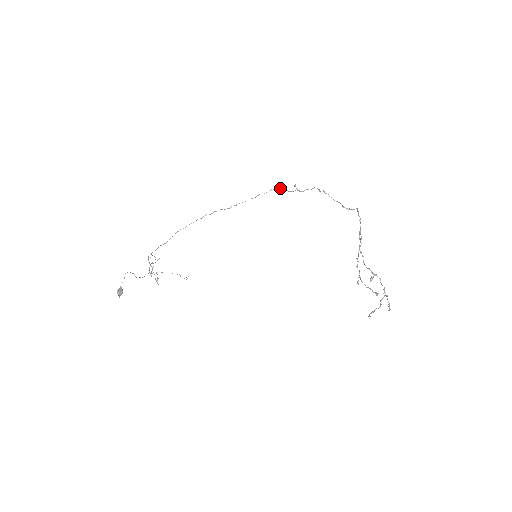
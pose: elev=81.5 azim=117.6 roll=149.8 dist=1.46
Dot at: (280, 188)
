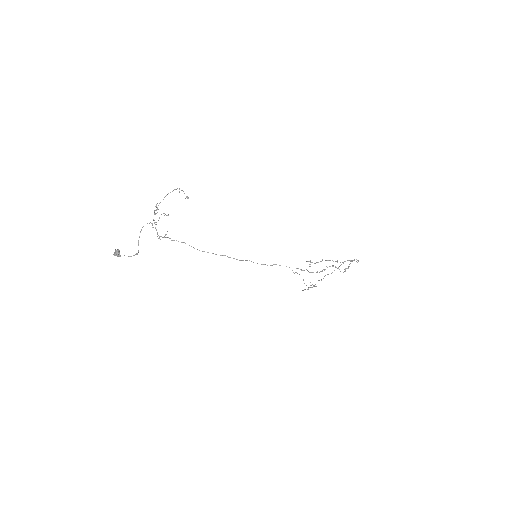
Dot at: occluded
